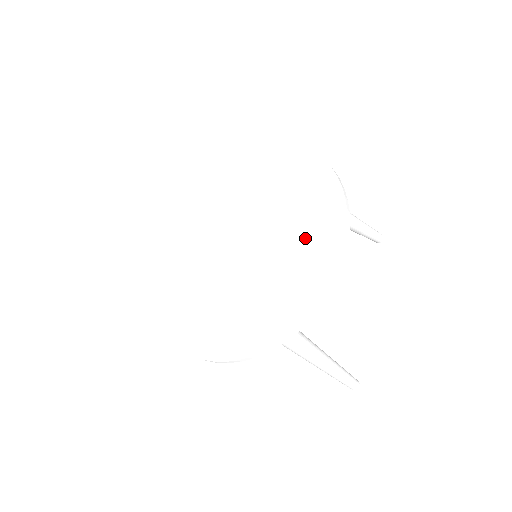
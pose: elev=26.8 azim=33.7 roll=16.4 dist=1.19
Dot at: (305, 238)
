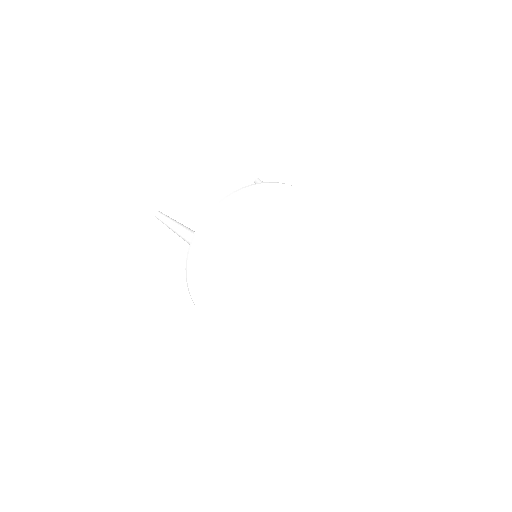
Dot at: (310, 267)
